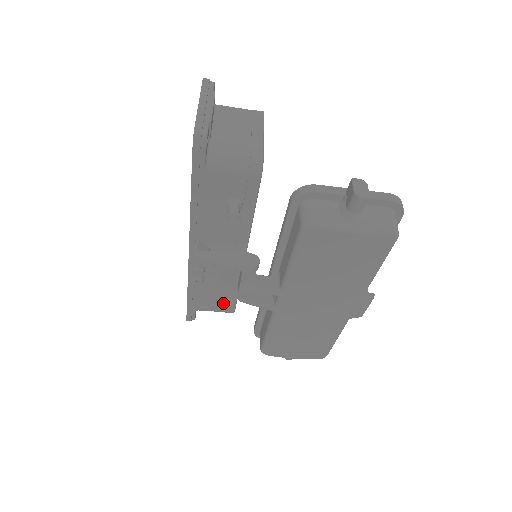
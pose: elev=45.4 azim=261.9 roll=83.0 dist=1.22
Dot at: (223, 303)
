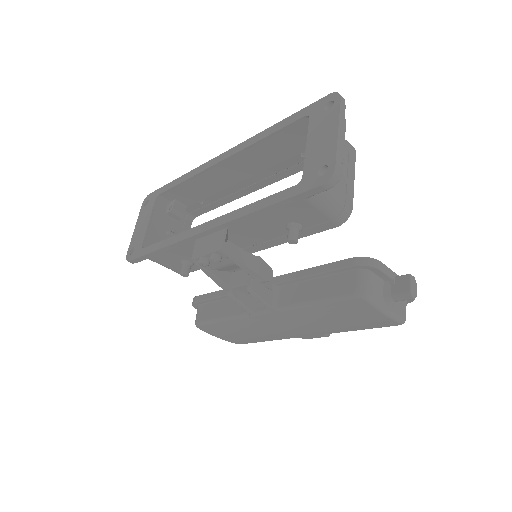
Dot at: (189, 272)
